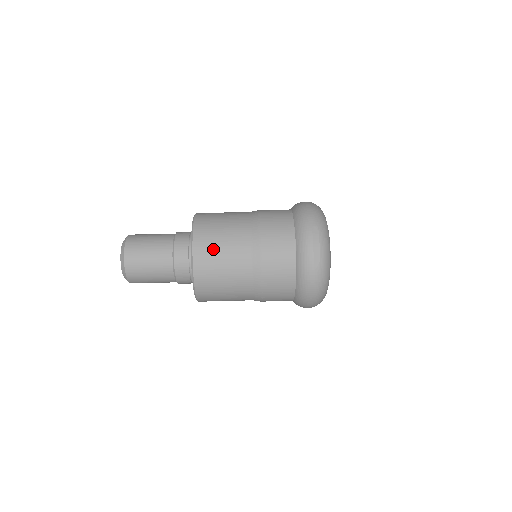
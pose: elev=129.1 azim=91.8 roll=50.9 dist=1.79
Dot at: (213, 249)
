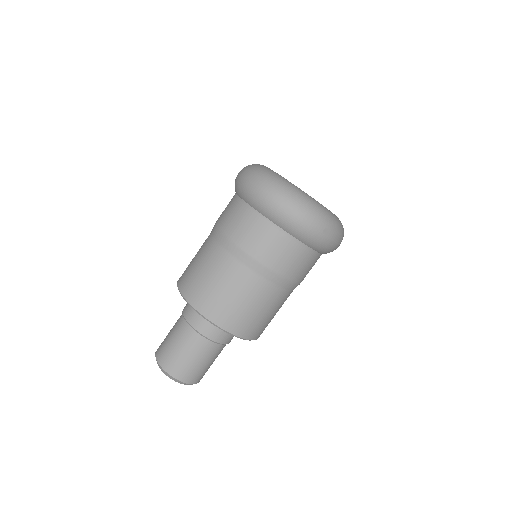
Dot at: (262, 323)
